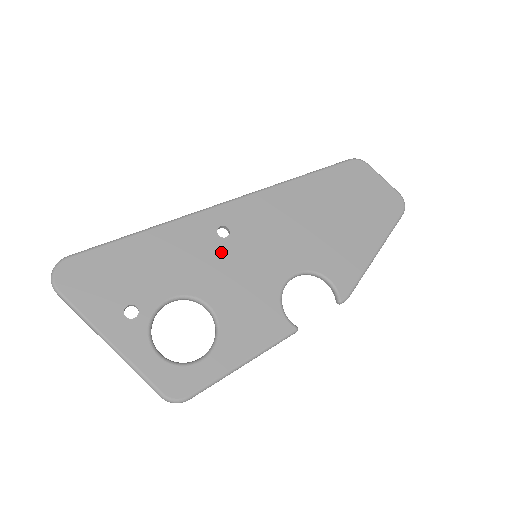
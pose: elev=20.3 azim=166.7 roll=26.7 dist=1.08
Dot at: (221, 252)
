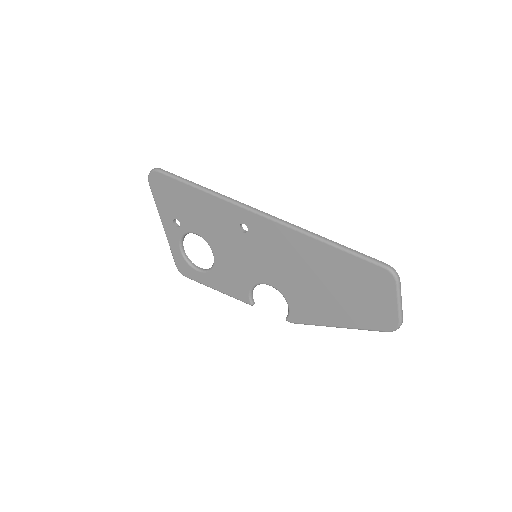
Dot at: (235, 237)
